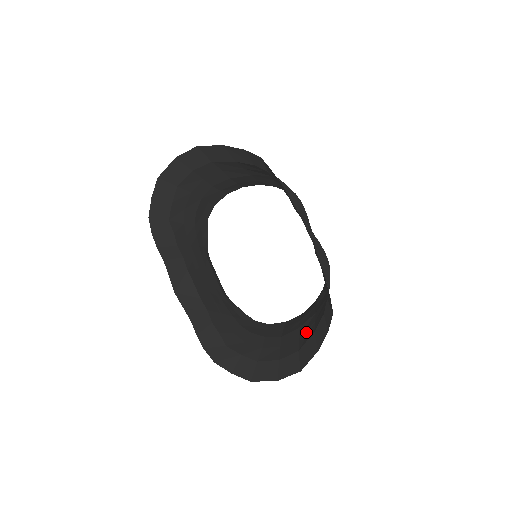
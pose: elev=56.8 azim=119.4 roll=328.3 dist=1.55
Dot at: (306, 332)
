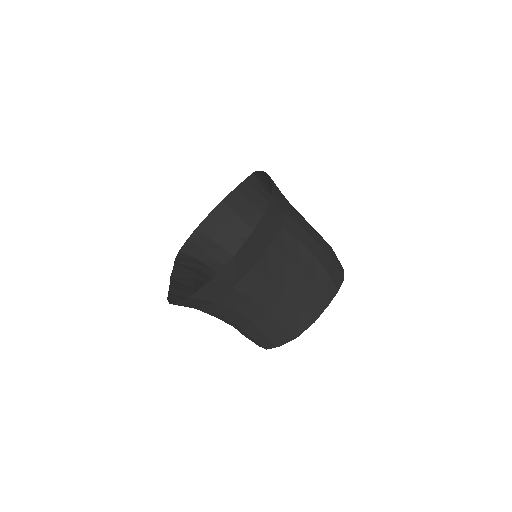
Dot at: (274, 268)
